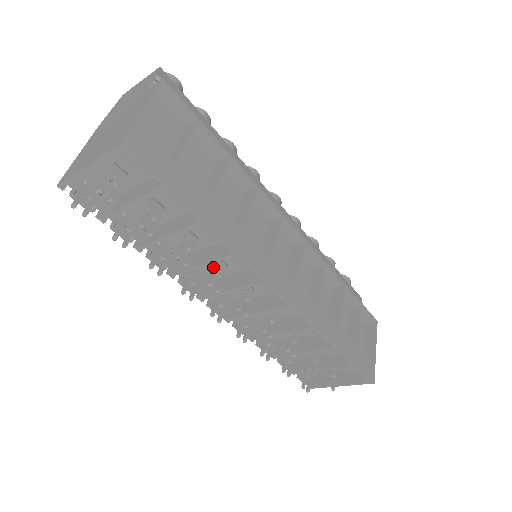
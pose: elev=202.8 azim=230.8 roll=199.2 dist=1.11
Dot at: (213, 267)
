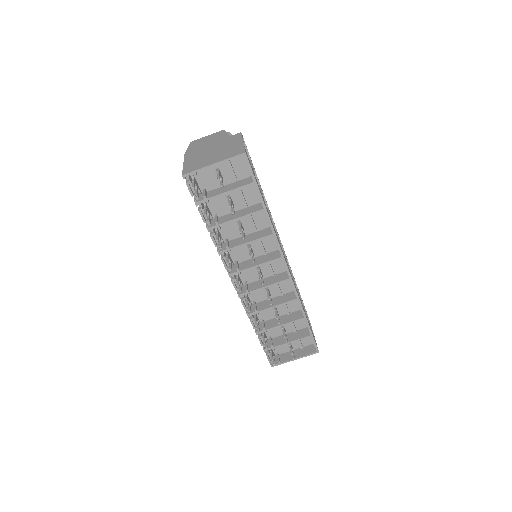
Dot at: (249, 248)
